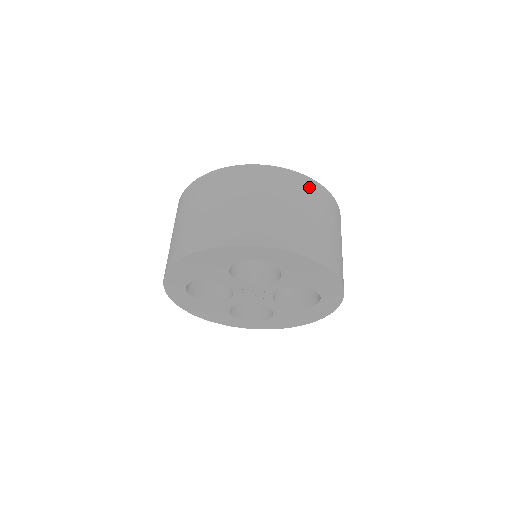
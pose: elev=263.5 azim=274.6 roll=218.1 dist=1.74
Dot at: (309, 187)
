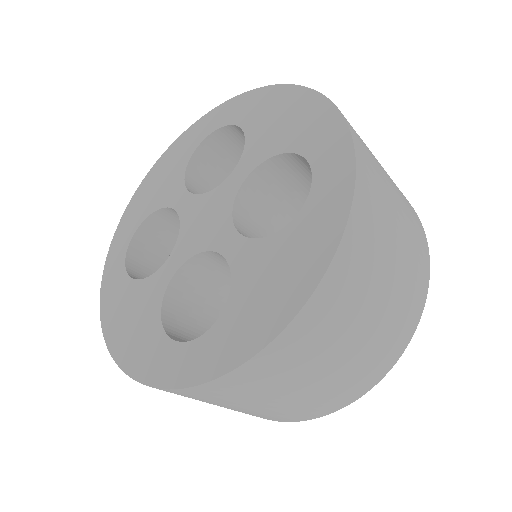
Dot at: (280, 358)
